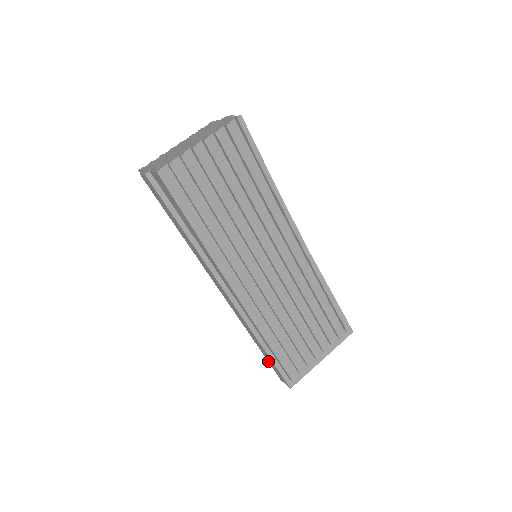
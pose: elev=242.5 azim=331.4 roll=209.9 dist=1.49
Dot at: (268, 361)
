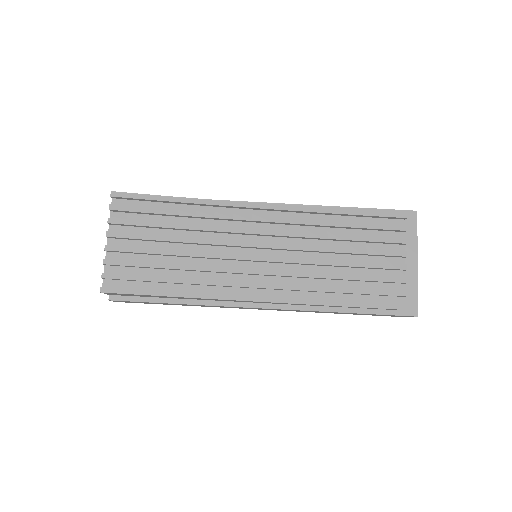
Dot at: occluded
